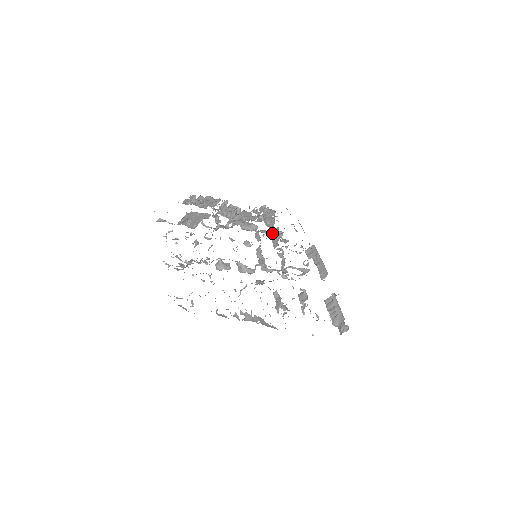
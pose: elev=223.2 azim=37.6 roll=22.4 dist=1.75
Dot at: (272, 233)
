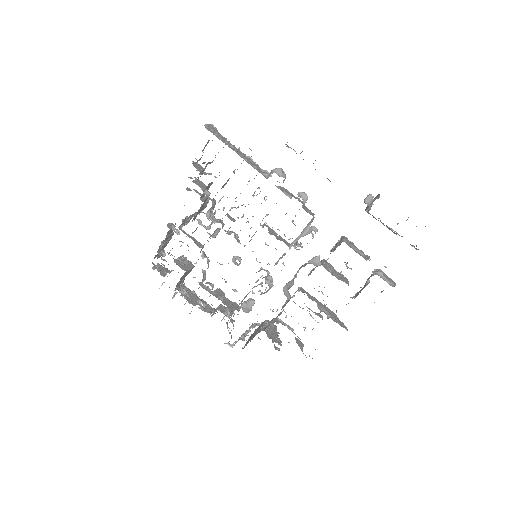
Dot at: occluded
